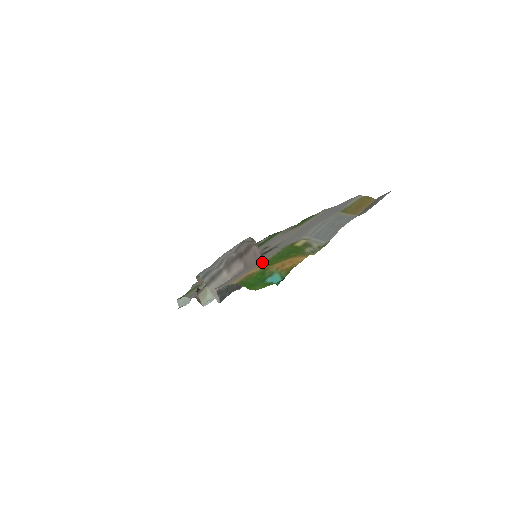
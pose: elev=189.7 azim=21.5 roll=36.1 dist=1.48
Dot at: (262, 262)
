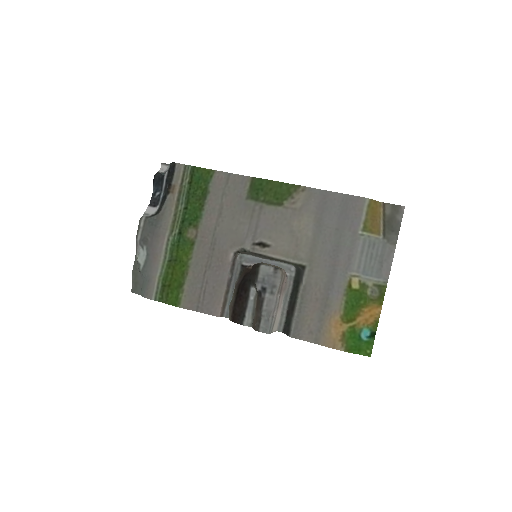
Dot at: (337, 314)
